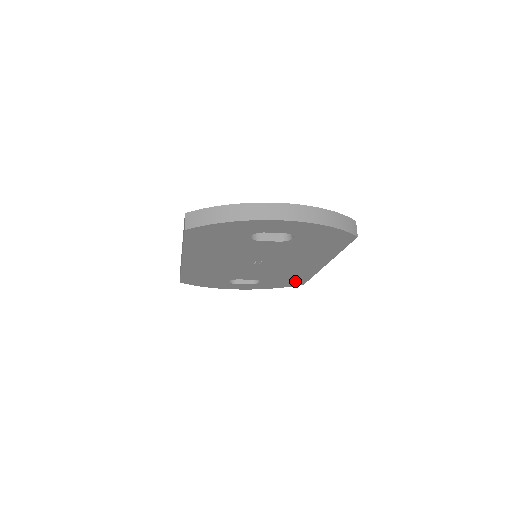
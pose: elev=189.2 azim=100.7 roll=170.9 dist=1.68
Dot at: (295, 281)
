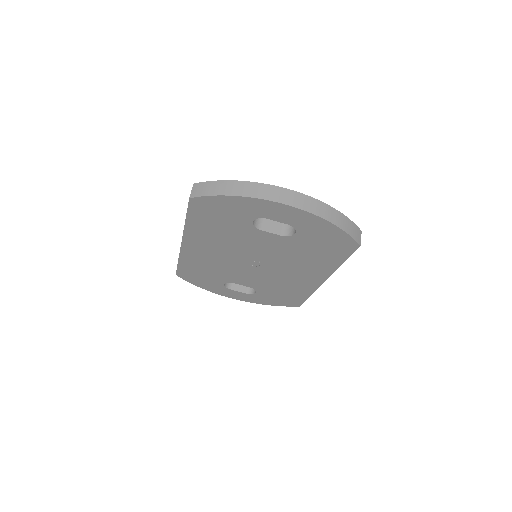
Dot at: (291, 299)
